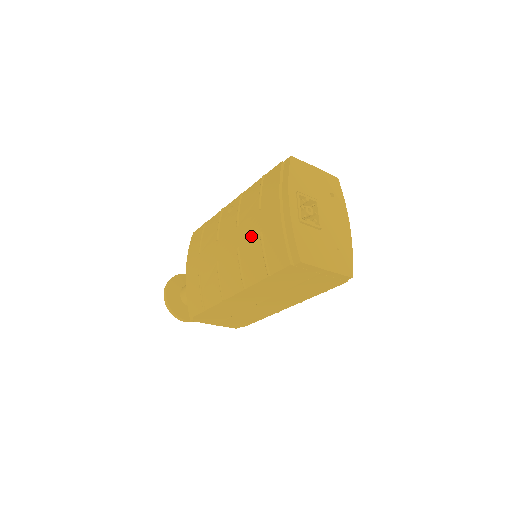
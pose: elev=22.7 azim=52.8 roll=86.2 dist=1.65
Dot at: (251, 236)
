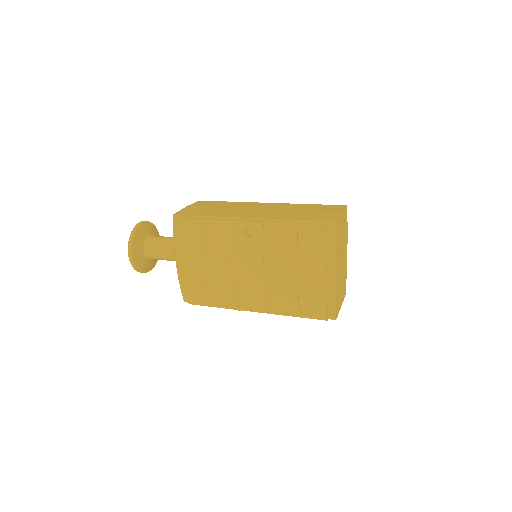
Dot at: (285, 282)
